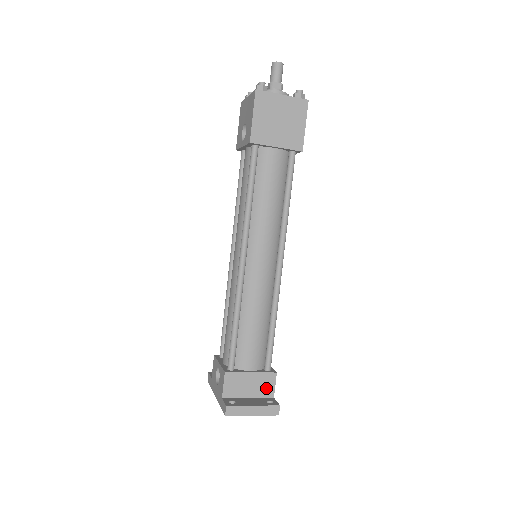
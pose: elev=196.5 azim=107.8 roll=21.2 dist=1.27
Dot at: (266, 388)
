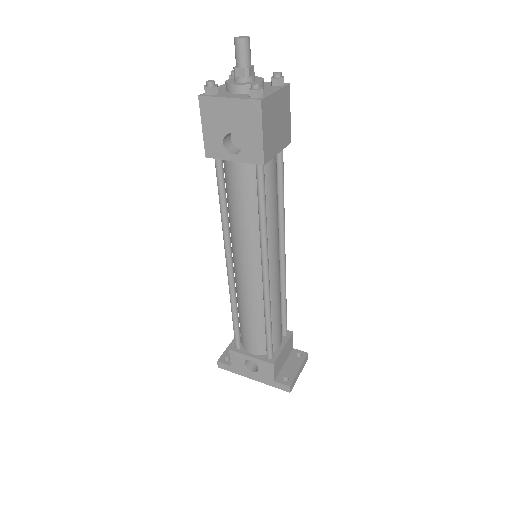
Dot at: (290, 347)
